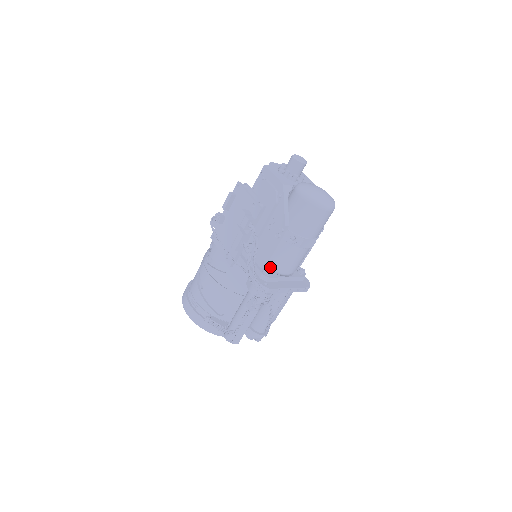
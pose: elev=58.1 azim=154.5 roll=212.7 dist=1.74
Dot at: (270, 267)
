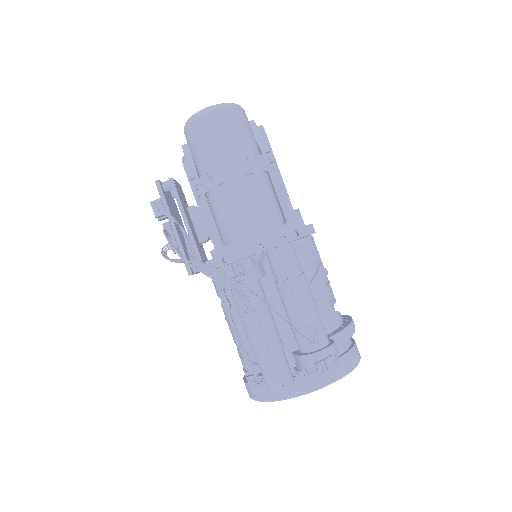
Dot at: (227, 240)
